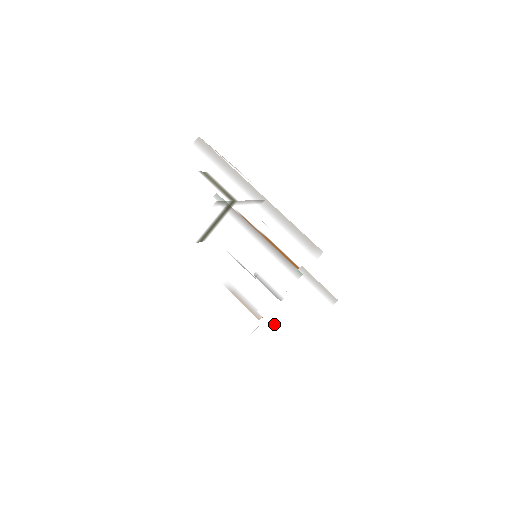
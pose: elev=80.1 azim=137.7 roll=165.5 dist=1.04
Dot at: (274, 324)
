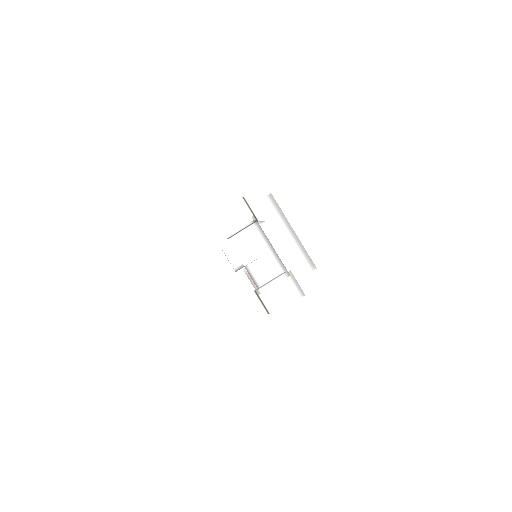
Dot at: (267, 299)
